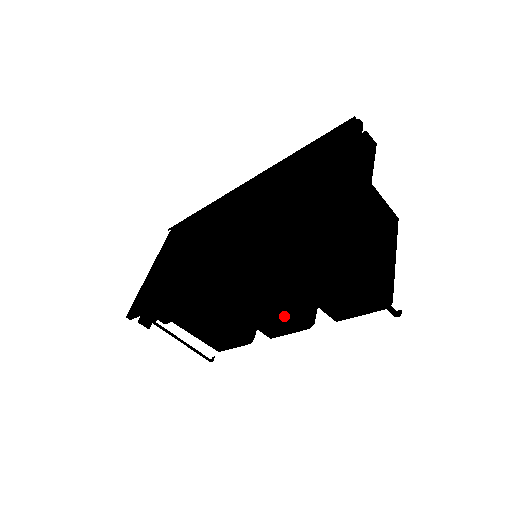
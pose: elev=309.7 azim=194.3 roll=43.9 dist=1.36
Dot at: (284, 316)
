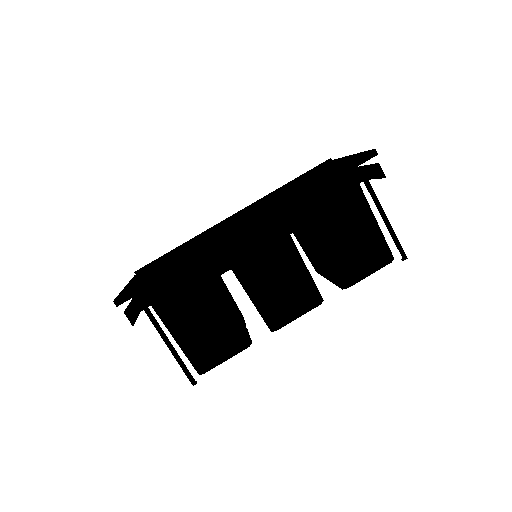
Dot at: (300, 285)
